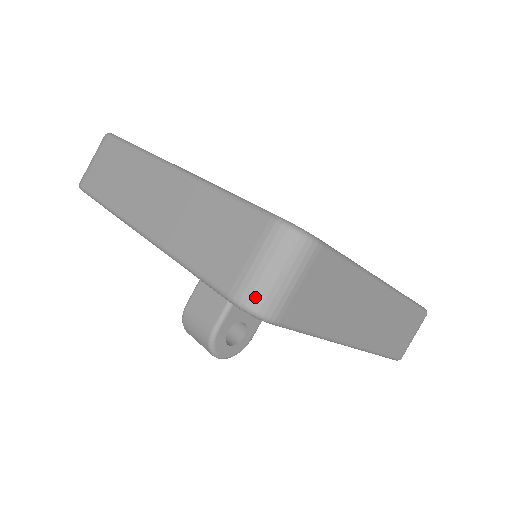
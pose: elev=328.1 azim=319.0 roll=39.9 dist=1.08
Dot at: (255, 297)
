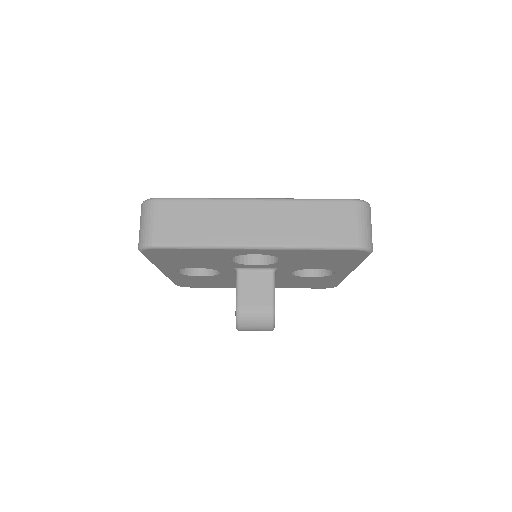
Dot at: (367, 241)
